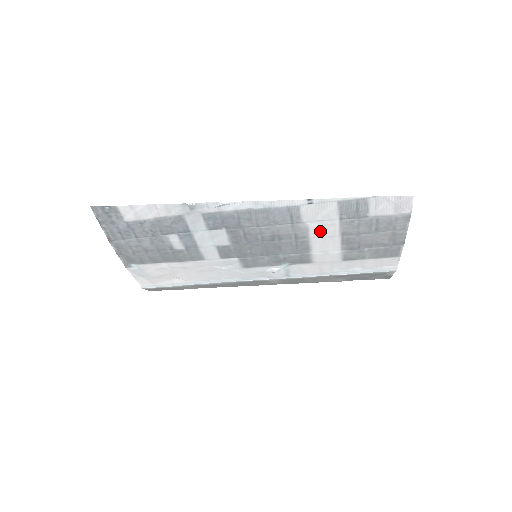
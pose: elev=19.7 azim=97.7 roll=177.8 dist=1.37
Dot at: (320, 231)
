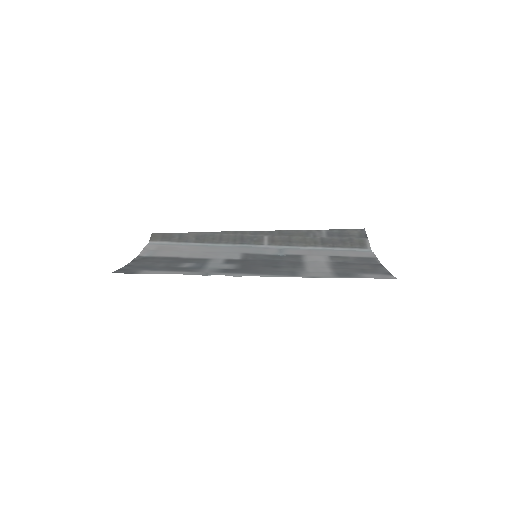
Dot at: (315, 269)
